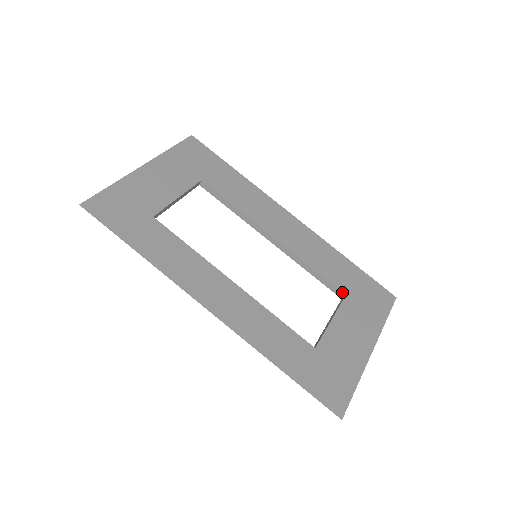
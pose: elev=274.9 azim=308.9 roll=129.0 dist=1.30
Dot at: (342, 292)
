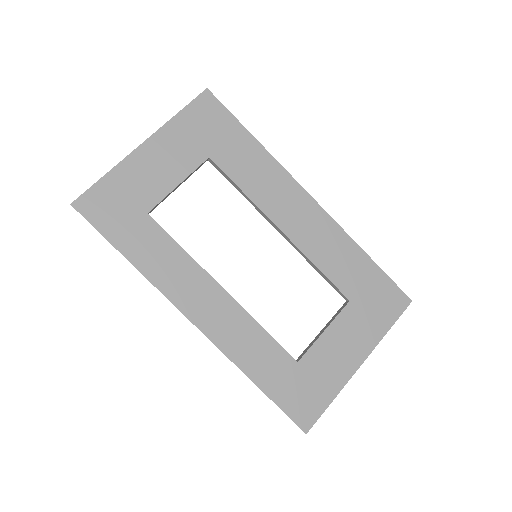
Dot at: (347, 297)
